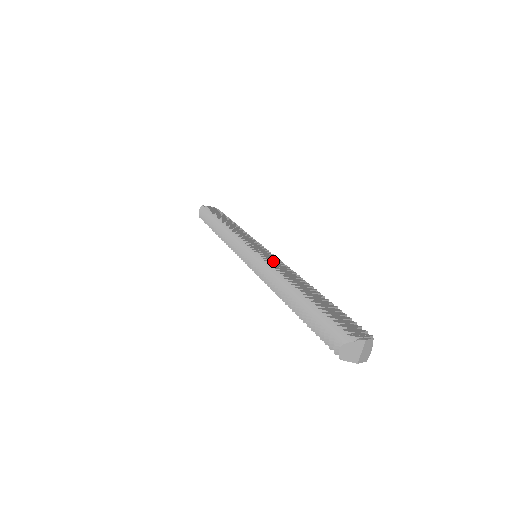
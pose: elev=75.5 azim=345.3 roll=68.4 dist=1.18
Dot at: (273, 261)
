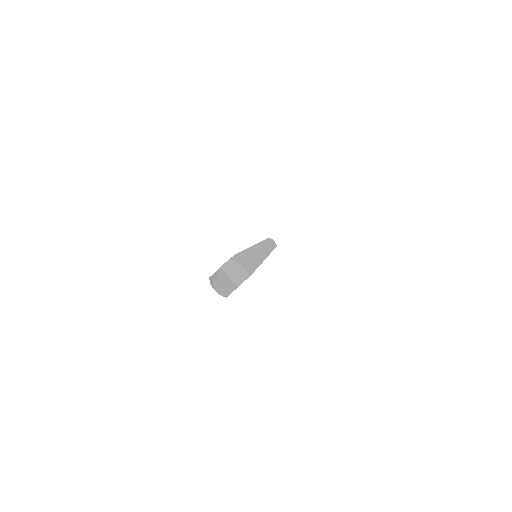
Dot at: occluded
